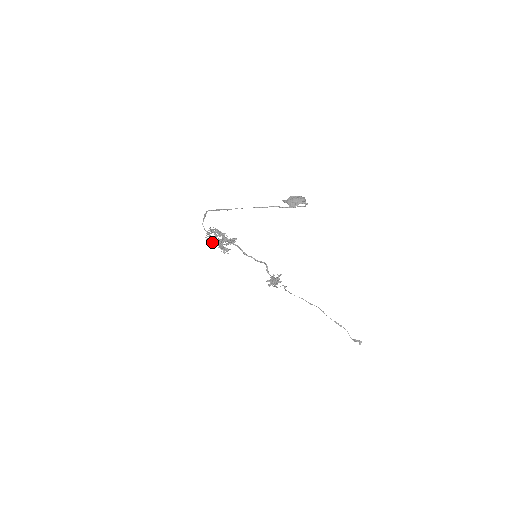
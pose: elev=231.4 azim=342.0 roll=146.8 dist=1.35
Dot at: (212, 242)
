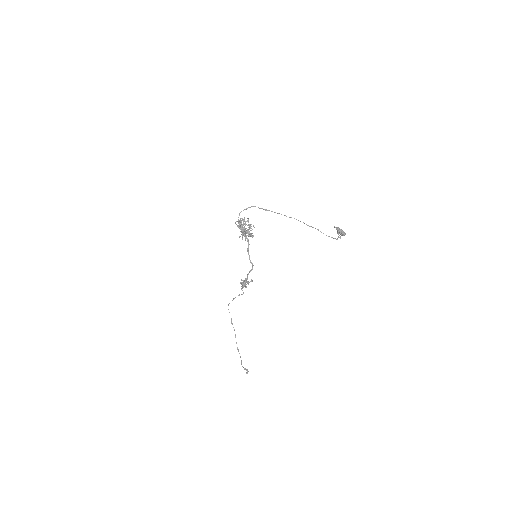
Dot at: (242, 226)
